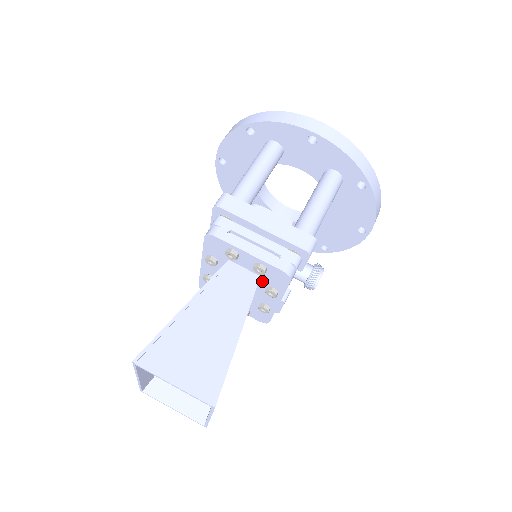
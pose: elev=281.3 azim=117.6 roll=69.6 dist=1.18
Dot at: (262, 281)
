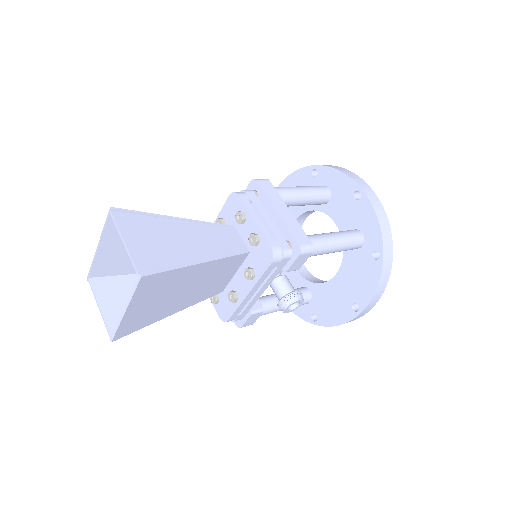
Dot at: (248, 259)
